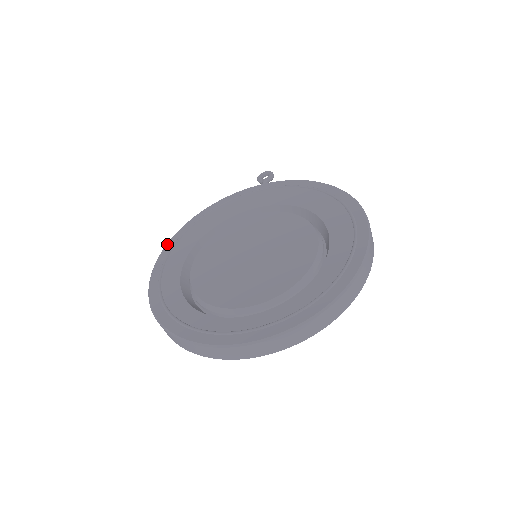
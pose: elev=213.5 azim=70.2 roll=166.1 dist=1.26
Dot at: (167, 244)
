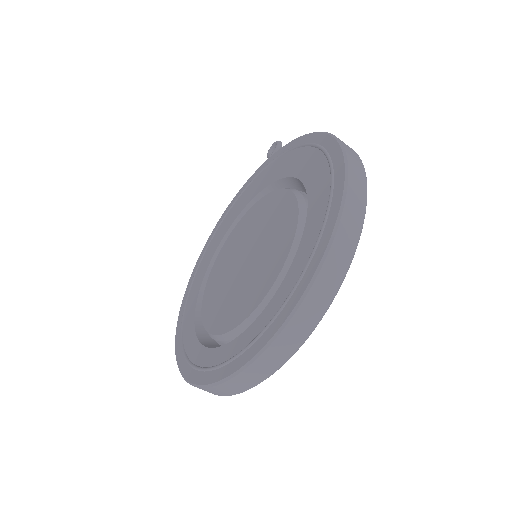
Dot at: (193, 269)
